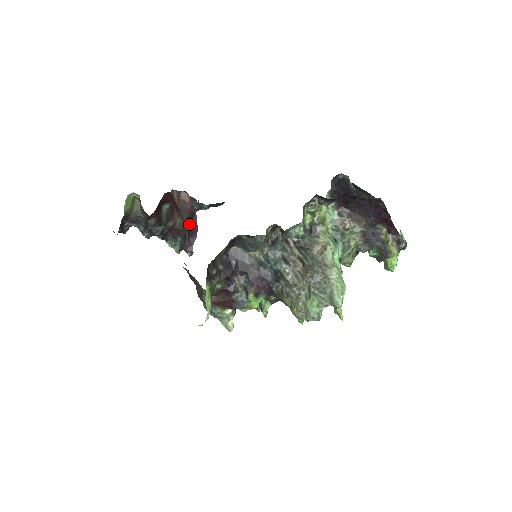
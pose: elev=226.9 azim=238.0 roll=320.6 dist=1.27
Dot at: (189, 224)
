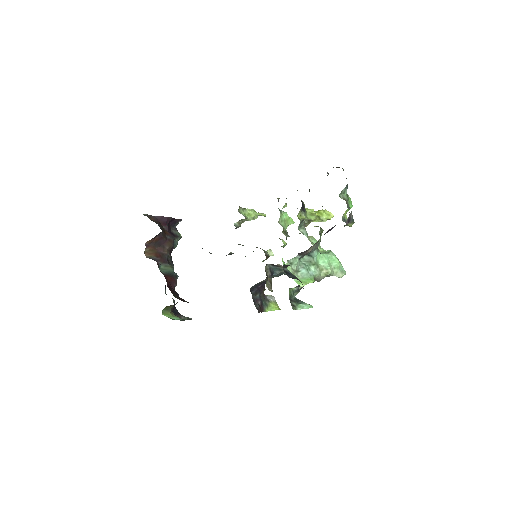
Dot at: (163, 226)
